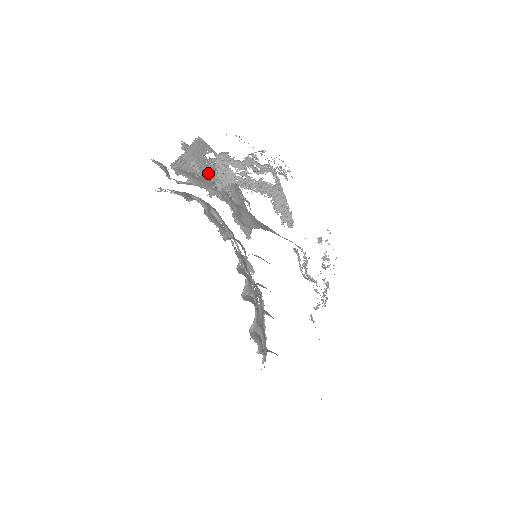
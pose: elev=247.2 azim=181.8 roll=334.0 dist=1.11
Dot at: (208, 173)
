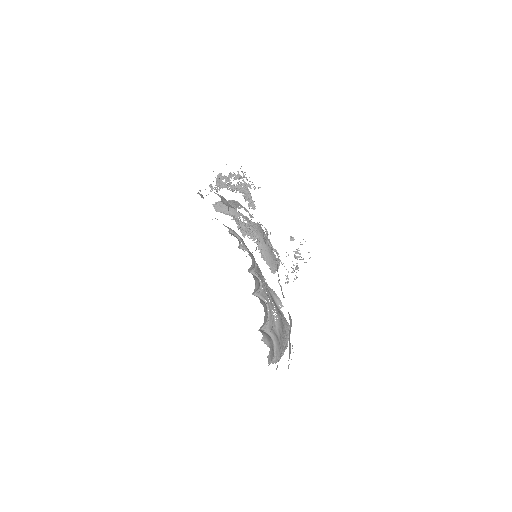
Dot at: (237, 216)
